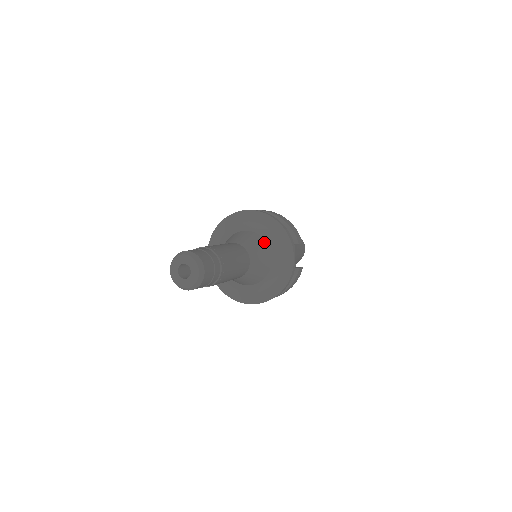
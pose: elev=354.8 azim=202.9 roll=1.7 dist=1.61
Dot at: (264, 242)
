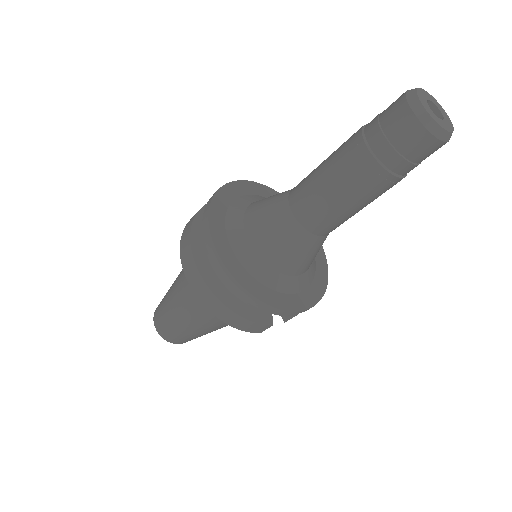
Dot at: occluded
